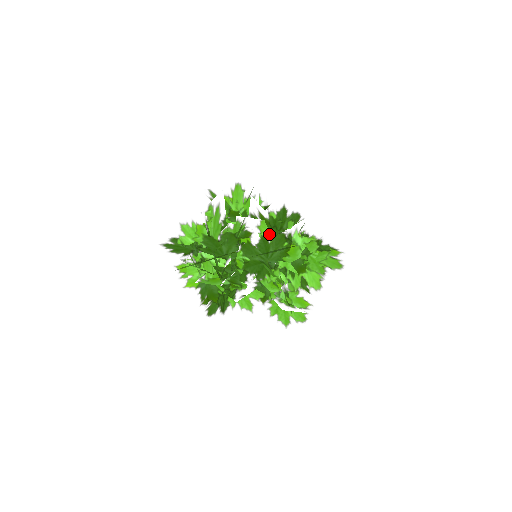
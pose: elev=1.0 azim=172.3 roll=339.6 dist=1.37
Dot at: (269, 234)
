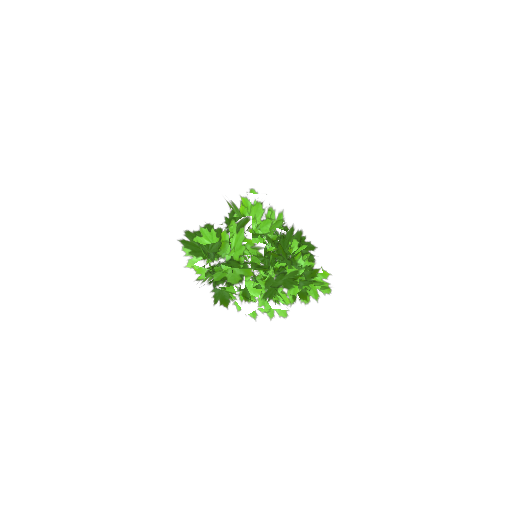
Dot at: (288, 271)
